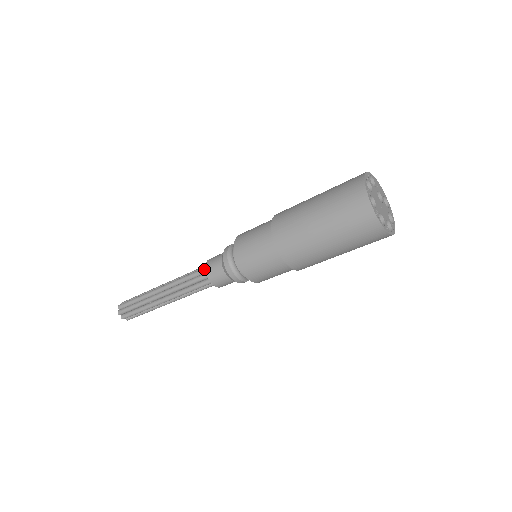
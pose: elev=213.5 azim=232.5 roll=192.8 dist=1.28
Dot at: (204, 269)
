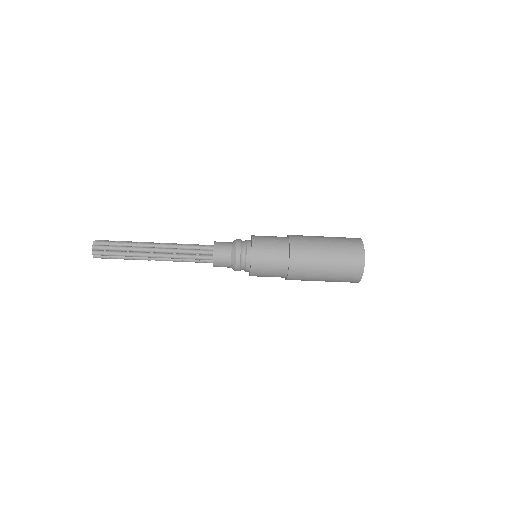
Dot at: (210, 245)
